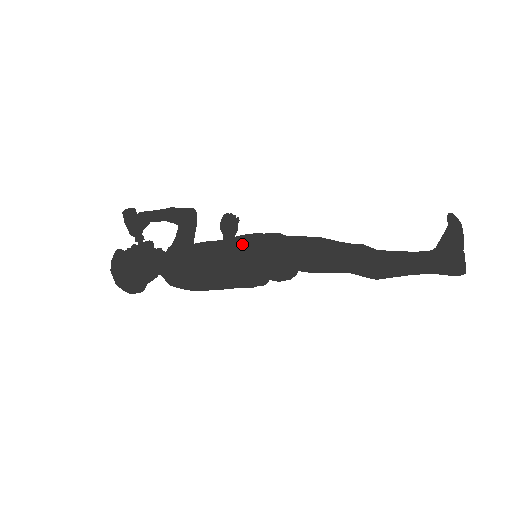
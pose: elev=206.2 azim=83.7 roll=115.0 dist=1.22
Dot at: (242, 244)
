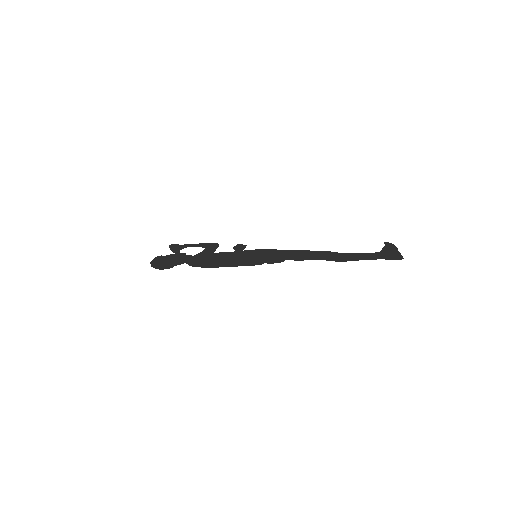
Dot at: (247, 253)
